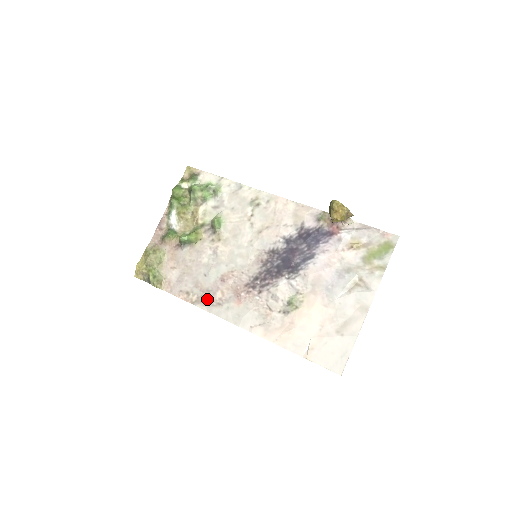
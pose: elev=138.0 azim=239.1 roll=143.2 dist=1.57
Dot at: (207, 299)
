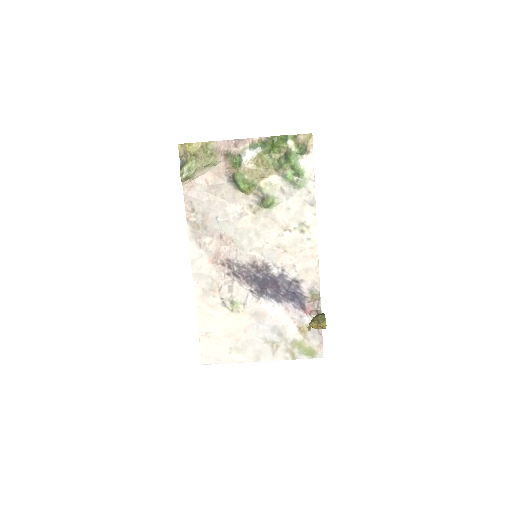
Dot at: (198, 231)
